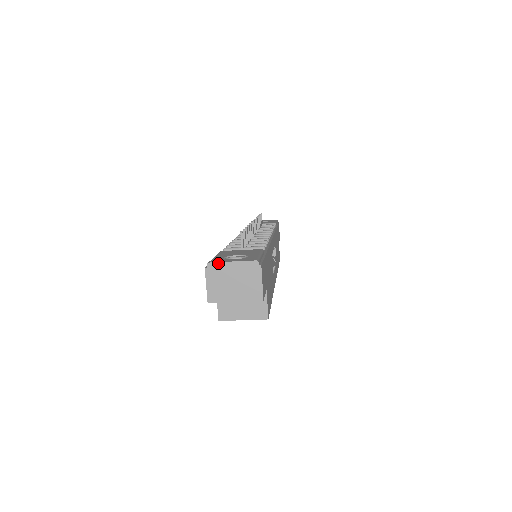
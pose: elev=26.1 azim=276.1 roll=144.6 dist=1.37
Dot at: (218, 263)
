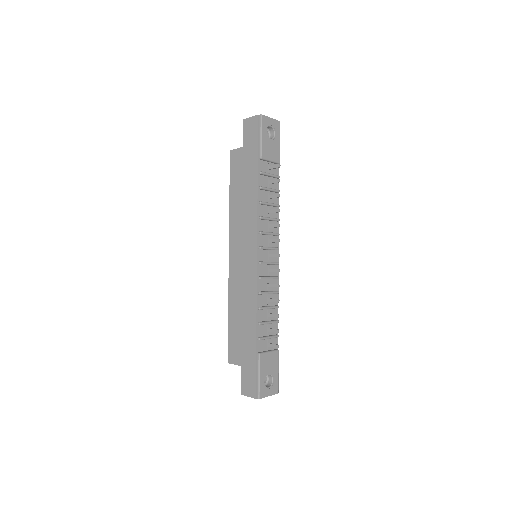
Dot at: occluded
